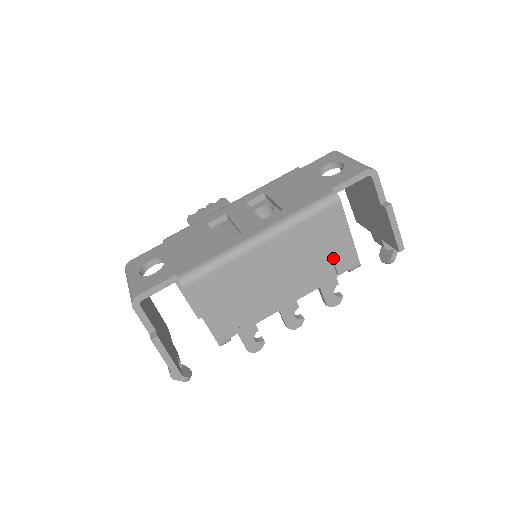
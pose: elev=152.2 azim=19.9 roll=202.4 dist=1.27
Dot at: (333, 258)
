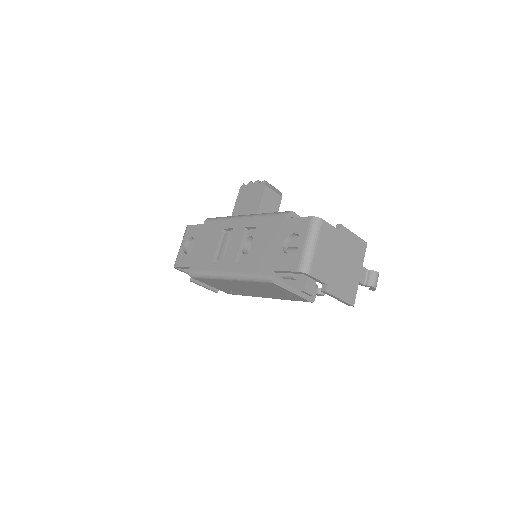
Dot at: (286, 295)
